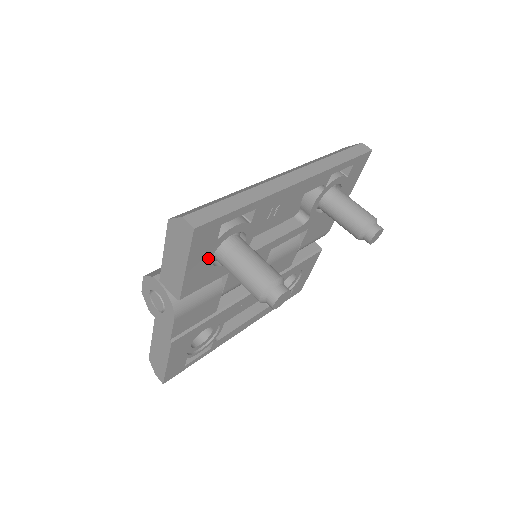
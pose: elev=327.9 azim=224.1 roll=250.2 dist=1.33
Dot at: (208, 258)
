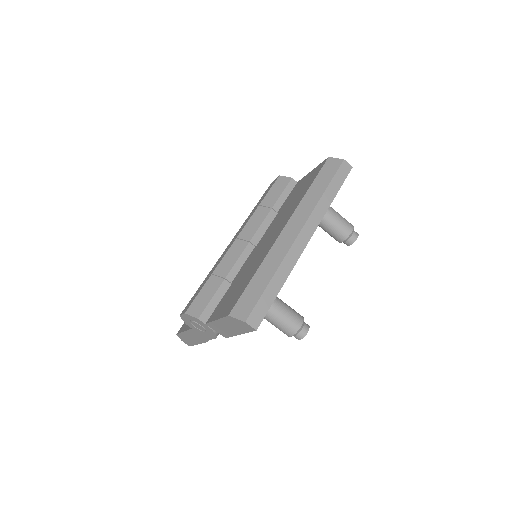
Dot at: occluded
